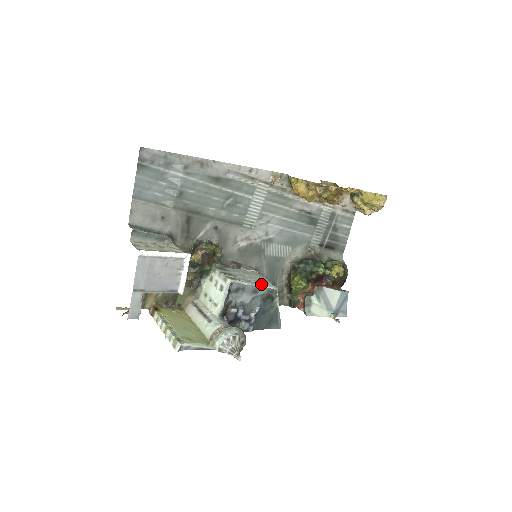
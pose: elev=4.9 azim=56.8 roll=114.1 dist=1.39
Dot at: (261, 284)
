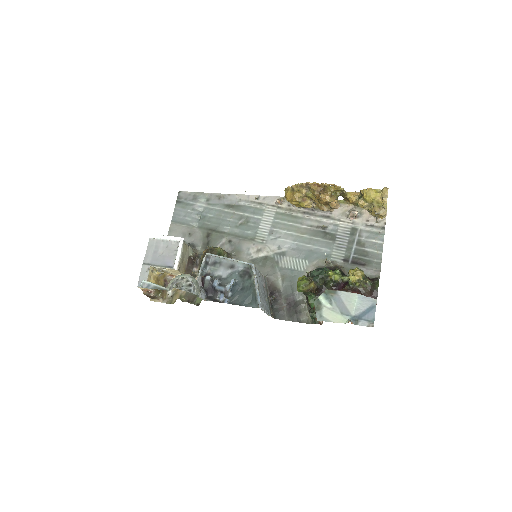
Dot at: (236, 260)
